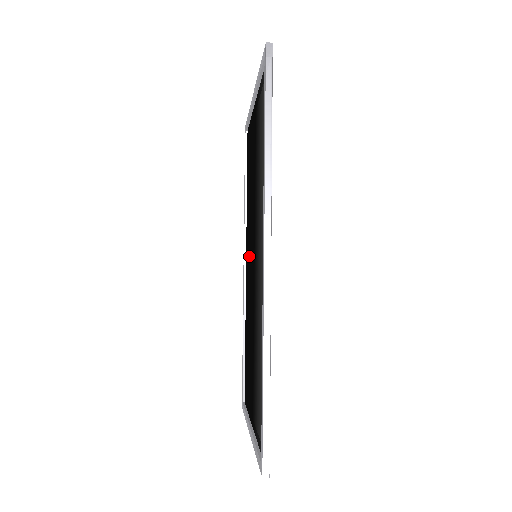
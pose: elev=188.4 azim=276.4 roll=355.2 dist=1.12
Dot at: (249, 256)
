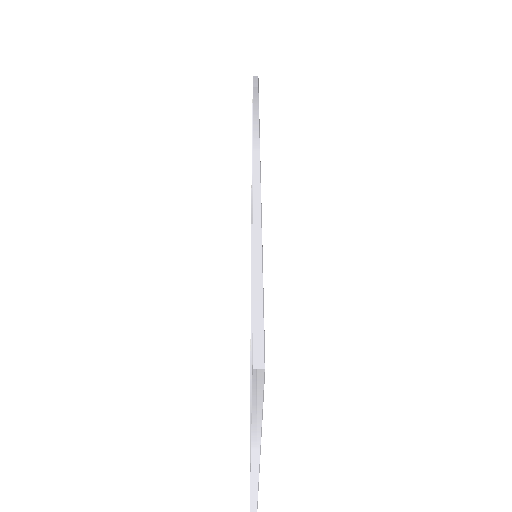
Dot at: occluded
